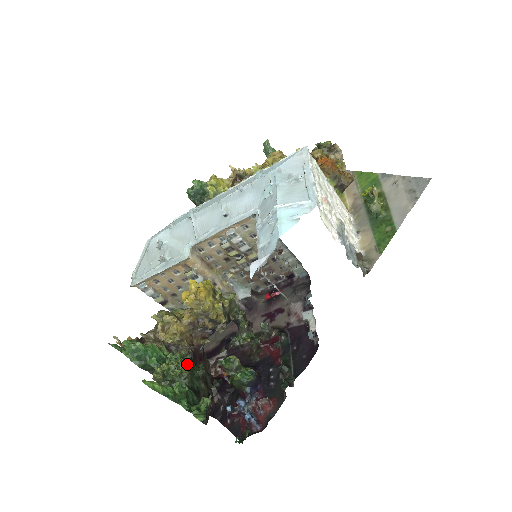
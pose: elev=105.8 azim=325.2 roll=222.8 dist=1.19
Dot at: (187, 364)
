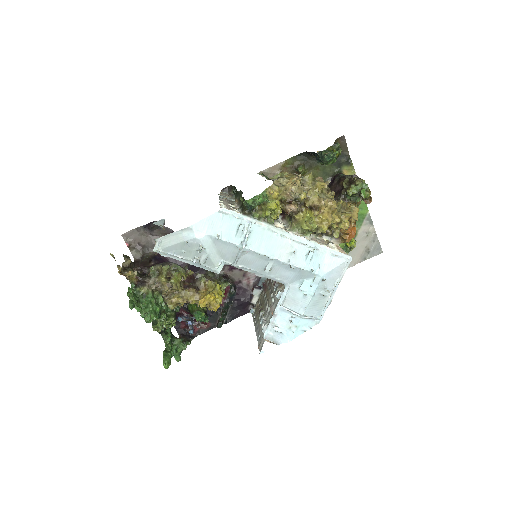
Dot at: (175, 316)
